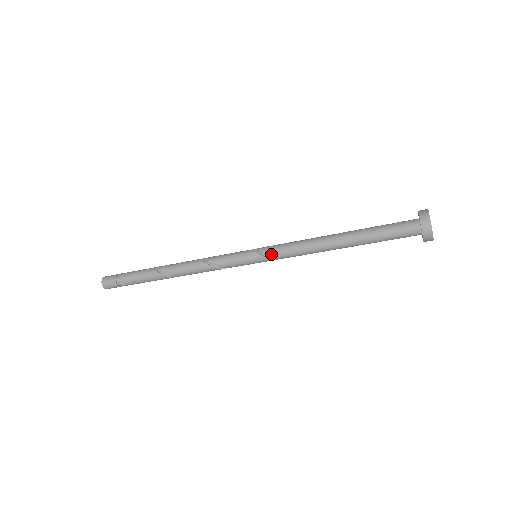
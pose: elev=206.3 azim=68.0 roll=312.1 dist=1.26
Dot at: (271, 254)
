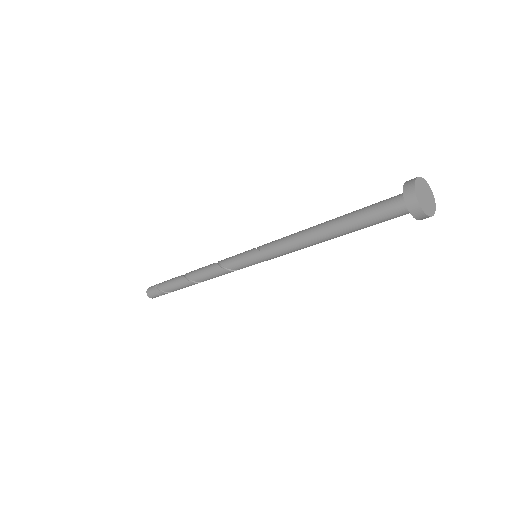
Dot at: (264, 247)
